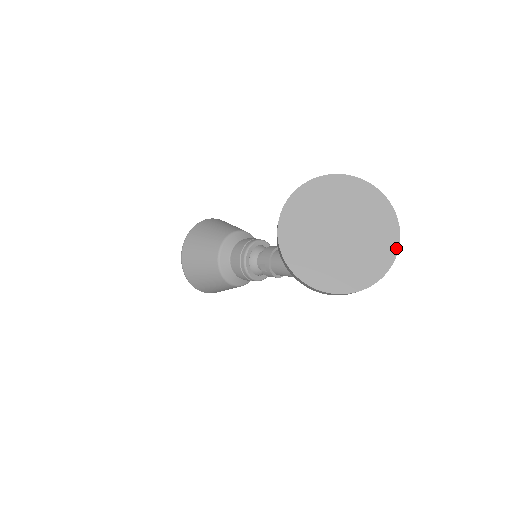
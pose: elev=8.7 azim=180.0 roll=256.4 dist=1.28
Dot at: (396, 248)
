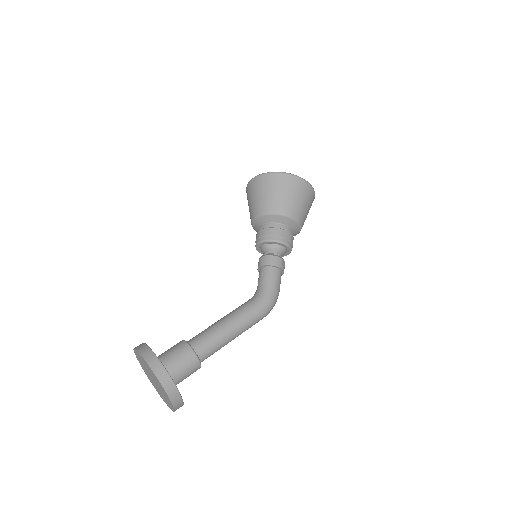
Dot at: (173, 410)
